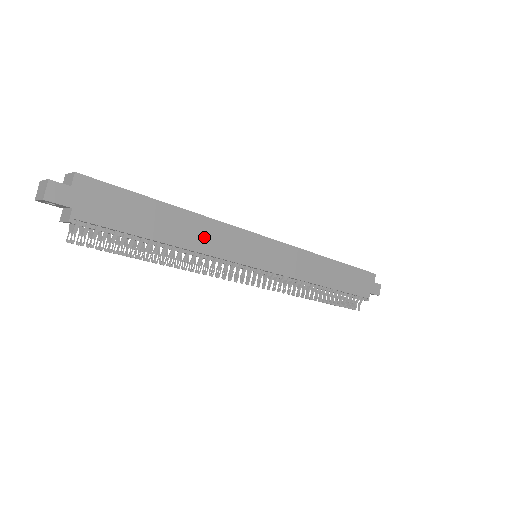
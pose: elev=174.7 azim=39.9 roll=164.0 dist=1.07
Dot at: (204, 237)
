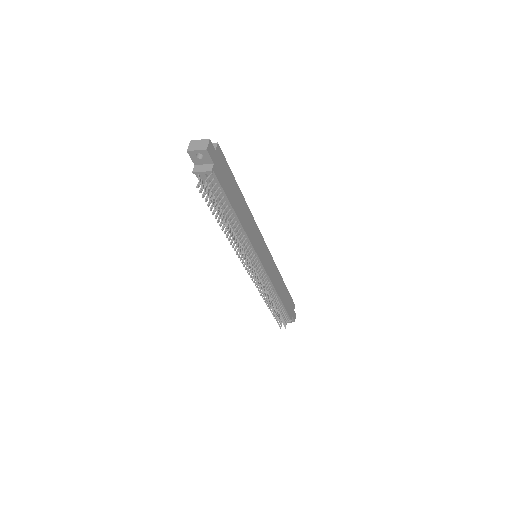
Dot at: (248, 224)
